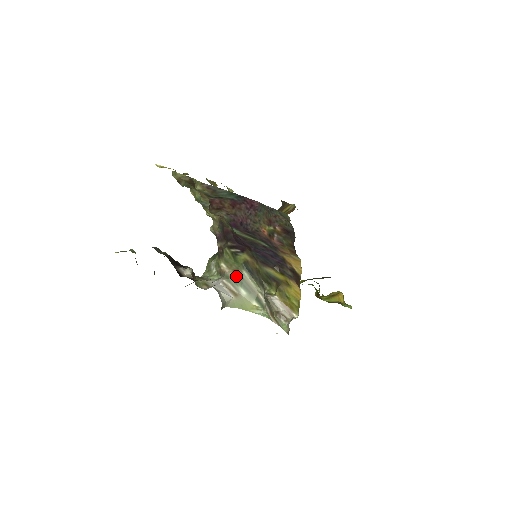
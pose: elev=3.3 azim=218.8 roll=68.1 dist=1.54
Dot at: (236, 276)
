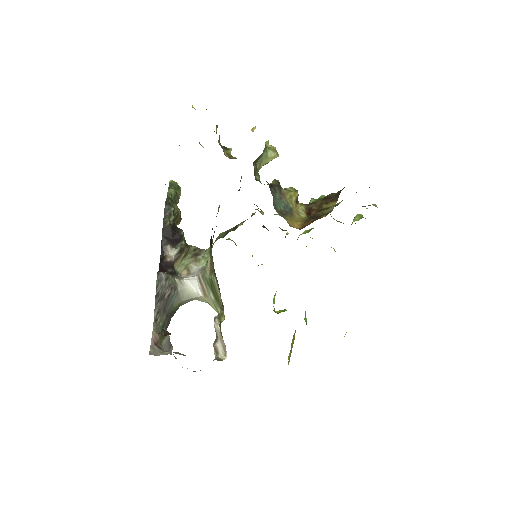
Dot at: (209, 278)
